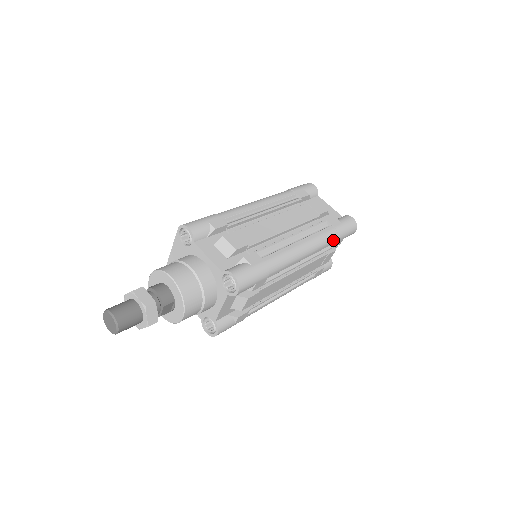
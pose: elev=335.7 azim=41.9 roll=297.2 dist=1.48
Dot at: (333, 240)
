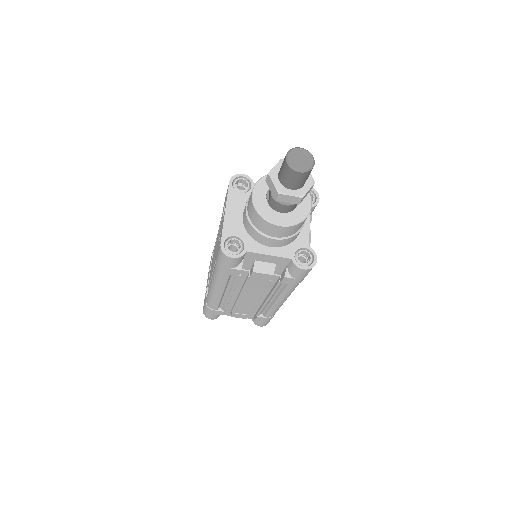
Dot at: occluded
